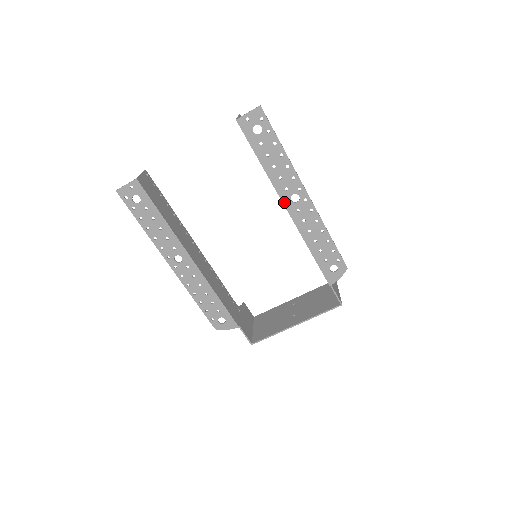
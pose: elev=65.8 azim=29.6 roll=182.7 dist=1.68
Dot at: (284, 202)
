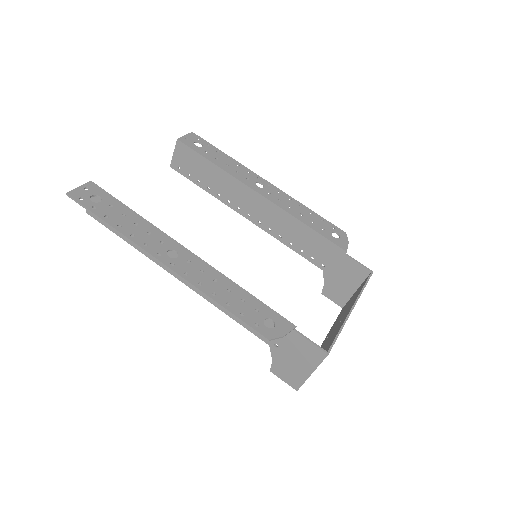
Dot at: (253, 188)
